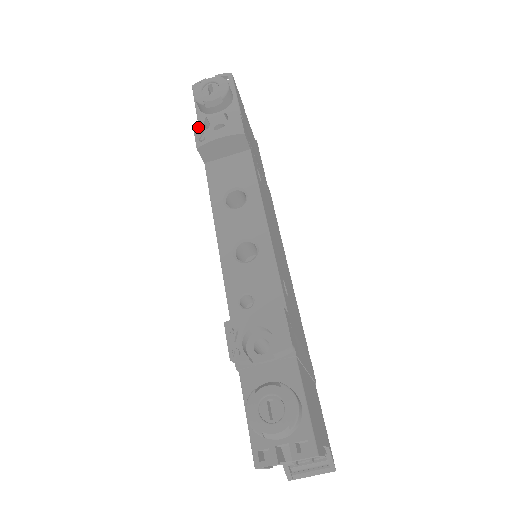
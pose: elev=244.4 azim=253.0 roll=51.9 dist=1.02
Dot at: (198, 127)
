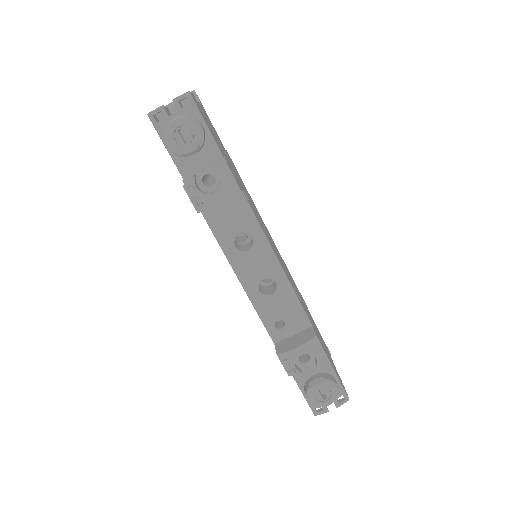
Dot at: (190, 189)
